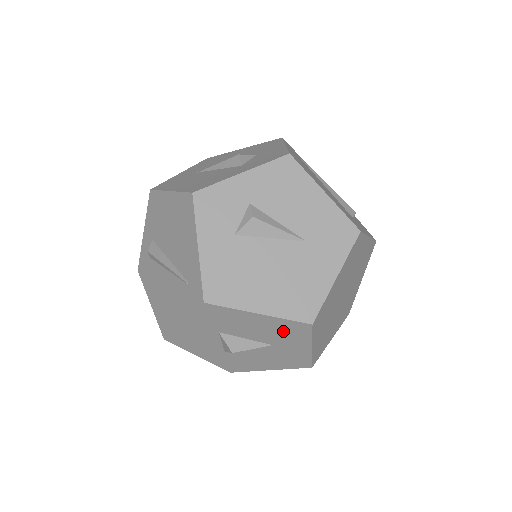
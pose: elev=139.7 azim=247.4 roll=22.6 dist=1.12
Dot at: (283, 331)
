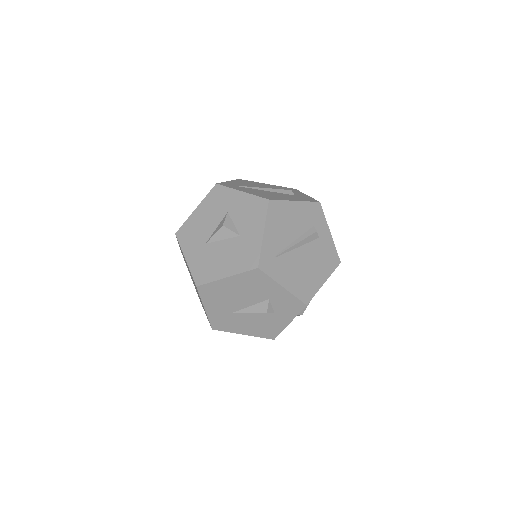
Dot at: occluded
